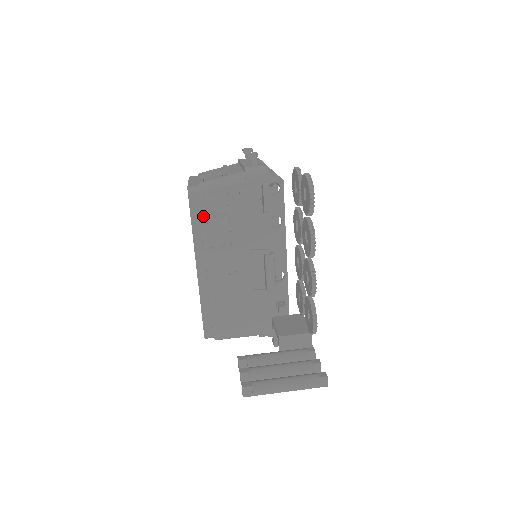
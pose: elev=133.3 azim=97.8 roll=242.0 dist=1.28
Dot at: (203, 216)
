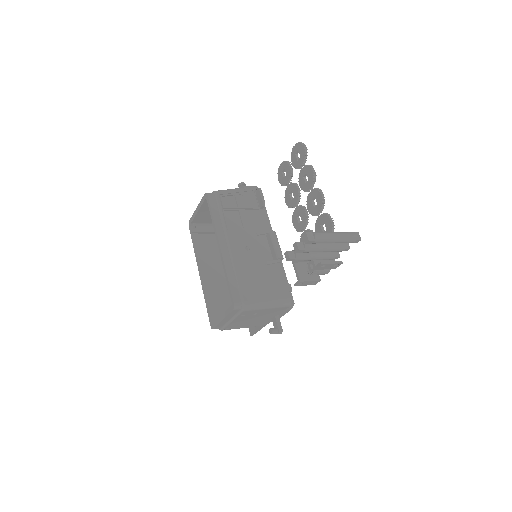
Dot at: (220, 208)
